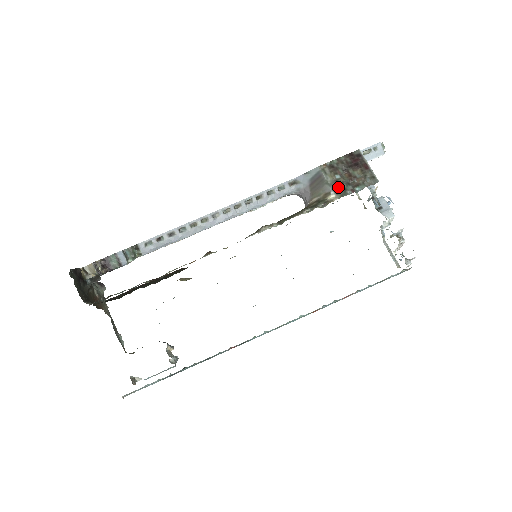
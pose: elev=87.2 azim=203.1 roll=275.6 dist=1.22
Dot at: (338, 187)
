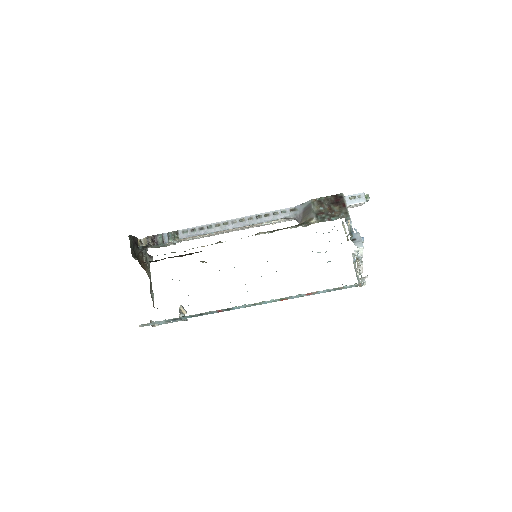
Dot at: (319, 215)
